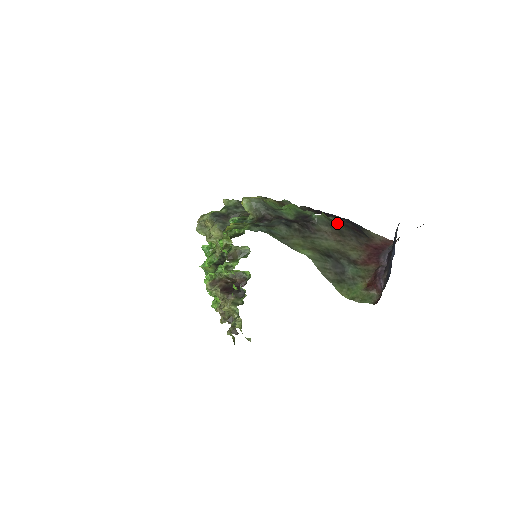
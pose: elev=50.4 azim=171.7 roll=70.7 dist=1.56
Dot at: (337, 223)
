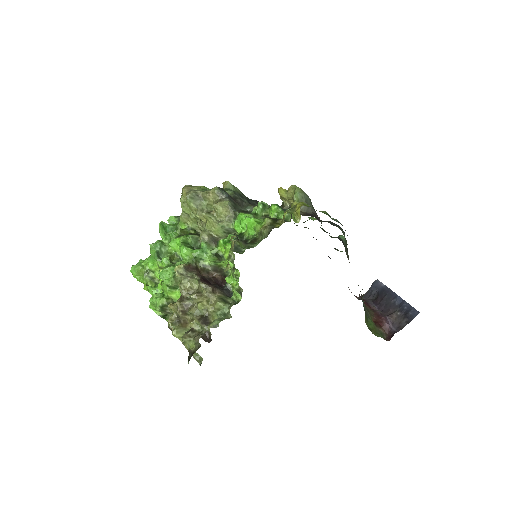
Dot at: occluded
